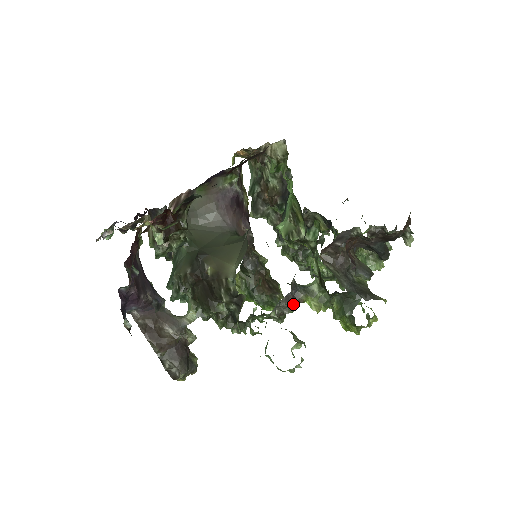
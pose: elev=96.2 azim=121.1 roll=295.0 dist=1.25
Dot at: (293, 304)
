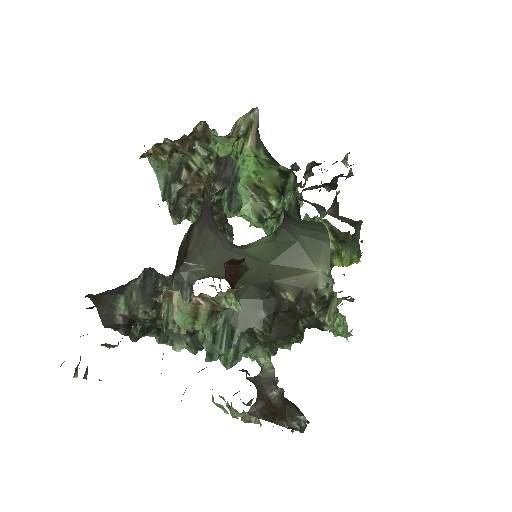
Dot at: occluded
